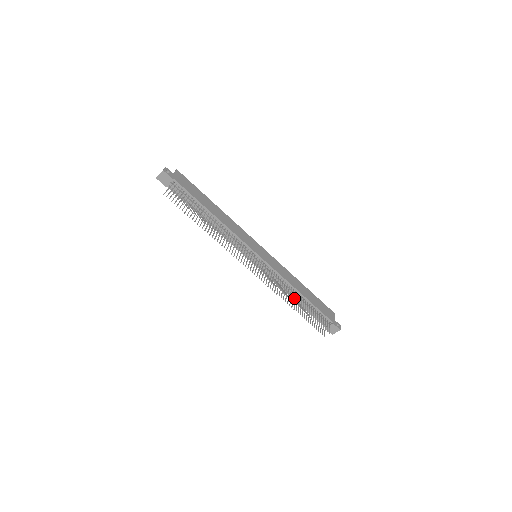
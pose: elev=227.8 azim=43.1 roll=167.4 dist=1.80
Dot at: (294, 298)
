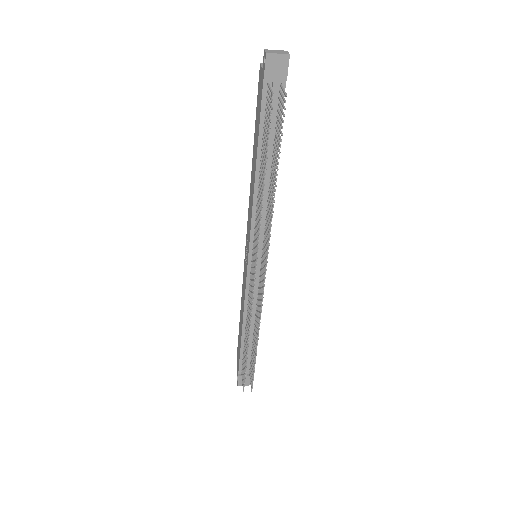
Dot at: occluded
